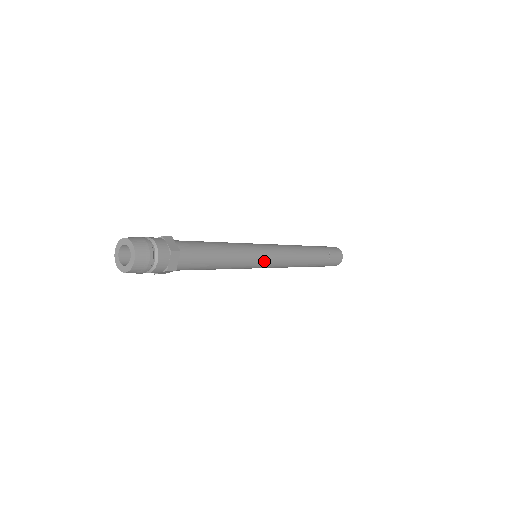
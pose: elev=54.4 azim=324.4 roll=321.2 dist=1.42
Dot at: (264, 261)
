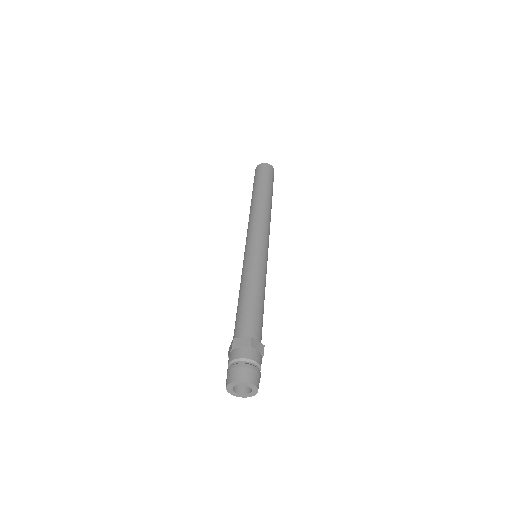
Dot at: occluded
